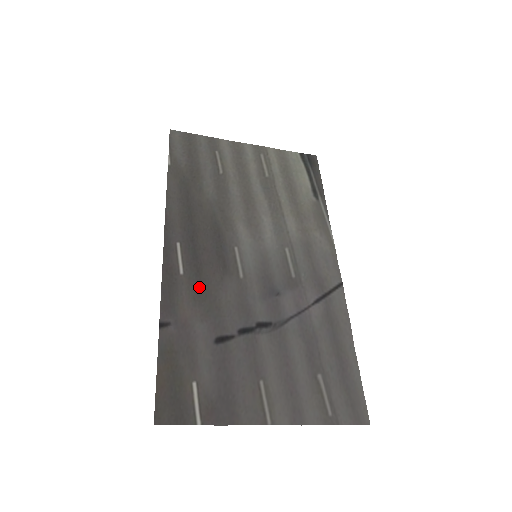
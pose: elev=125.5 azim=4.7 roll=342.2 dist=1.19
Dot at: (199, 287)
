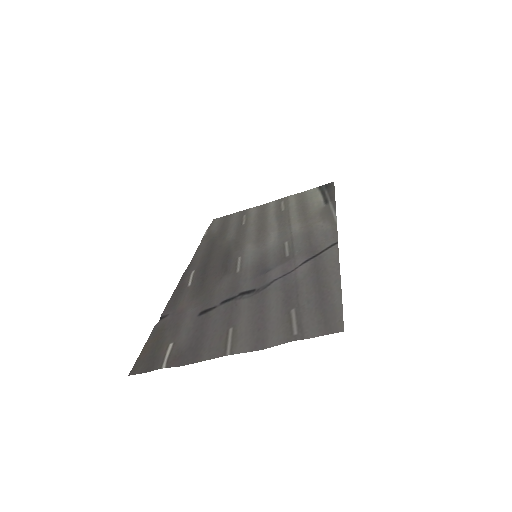
Dot at: (200, 289)
